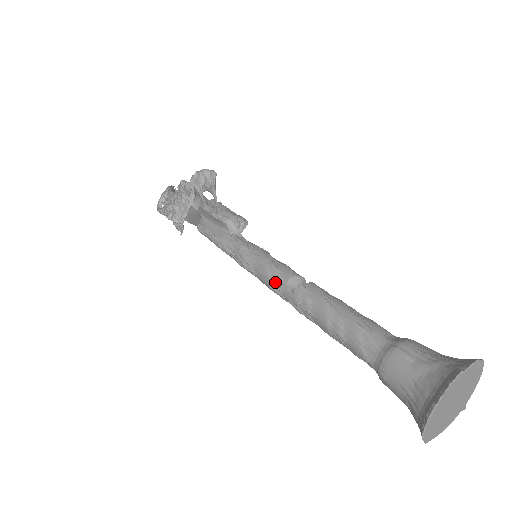
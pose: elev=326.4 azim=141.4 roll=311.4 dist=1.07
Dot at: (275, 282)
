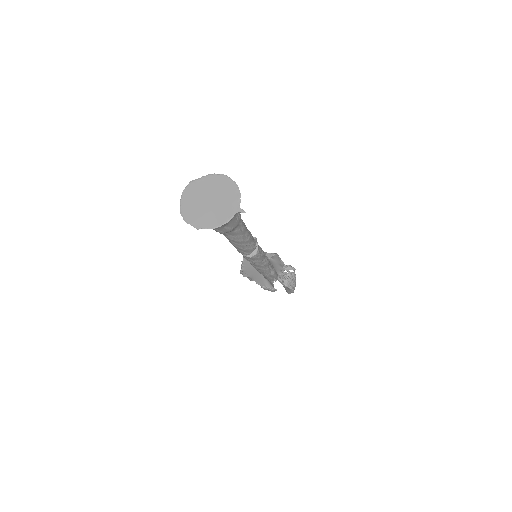
Dot at: occluded
